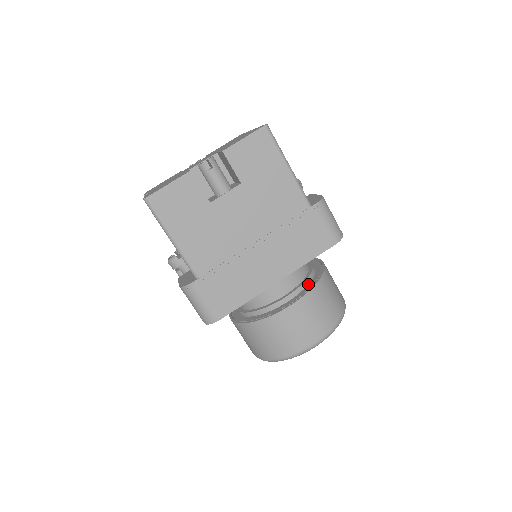
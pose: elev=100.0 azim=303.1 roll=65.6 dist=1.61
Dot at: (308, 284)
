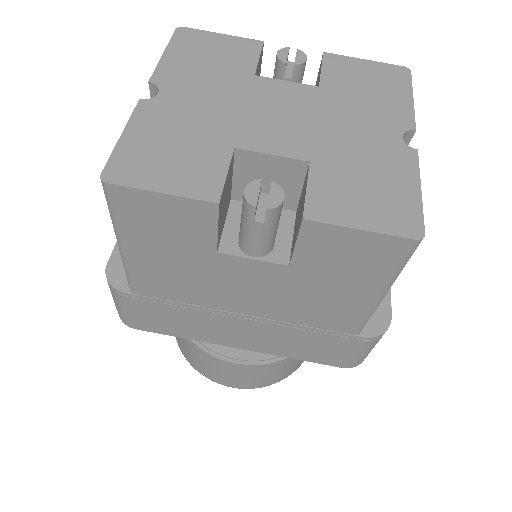
Dot at: occluded
